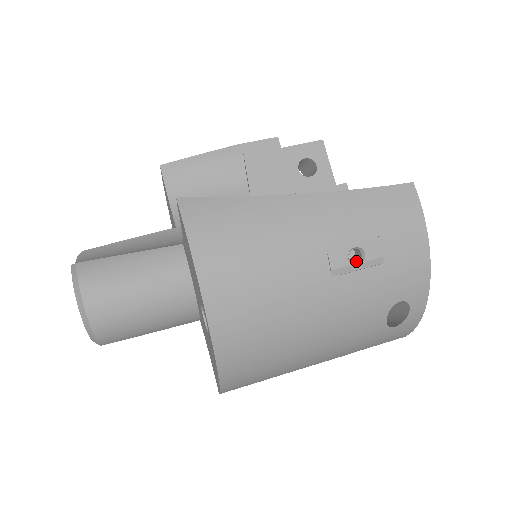
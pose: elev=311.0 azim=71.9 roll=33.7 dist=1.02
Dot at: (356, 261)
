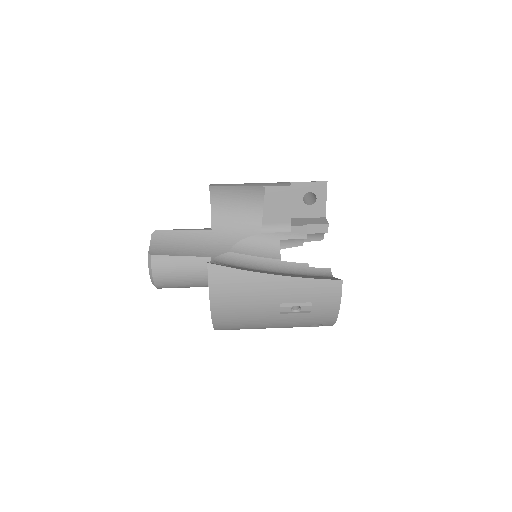
Dot at: (296, 308)
